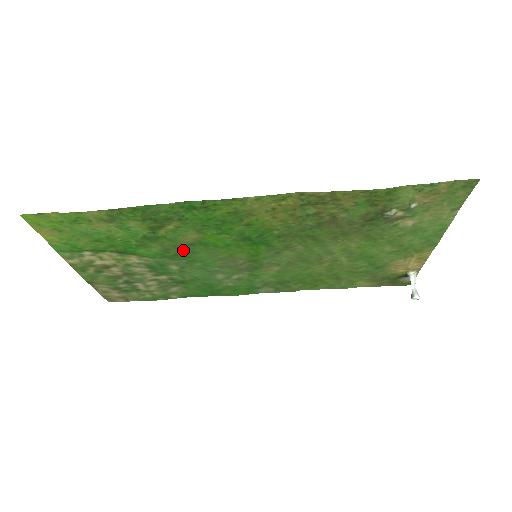
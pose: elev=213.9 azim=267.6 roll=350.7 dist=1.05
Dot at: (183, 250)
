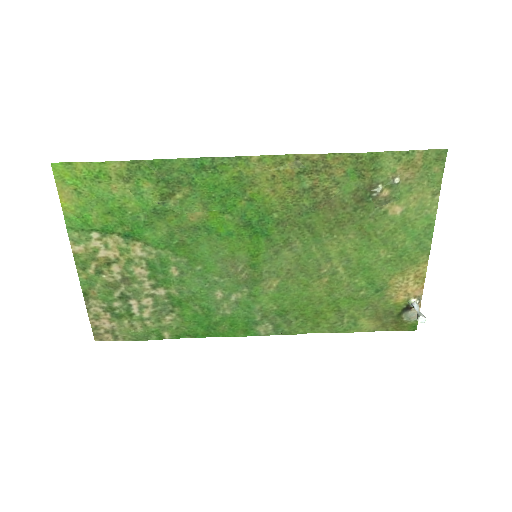
Dot at: (187, 237)
